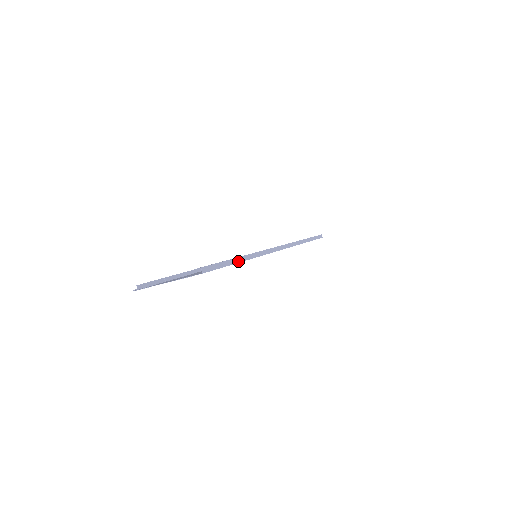
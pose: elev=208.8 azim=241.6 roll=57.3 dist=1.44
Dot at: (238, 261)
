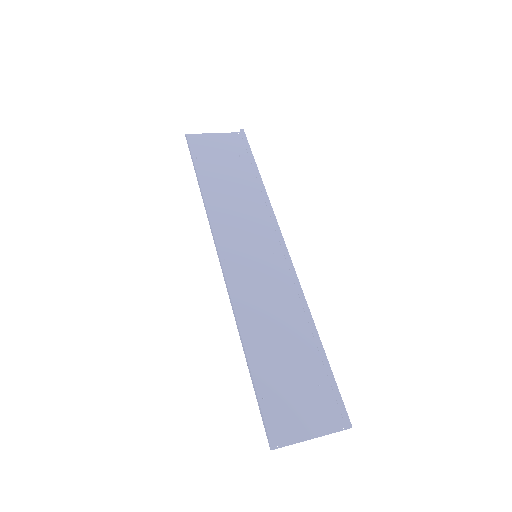
Dot at: (324, 355)
